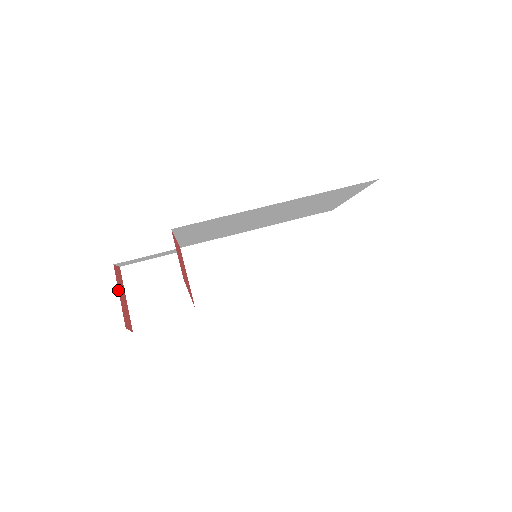
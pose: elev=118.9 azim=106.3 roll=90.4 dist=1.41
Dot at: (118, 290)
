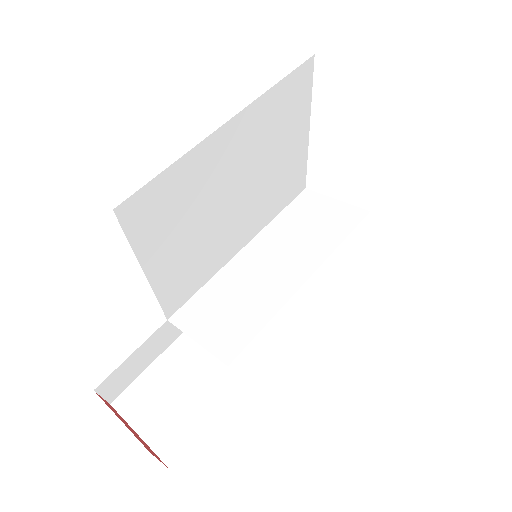
Dot at: occluded
